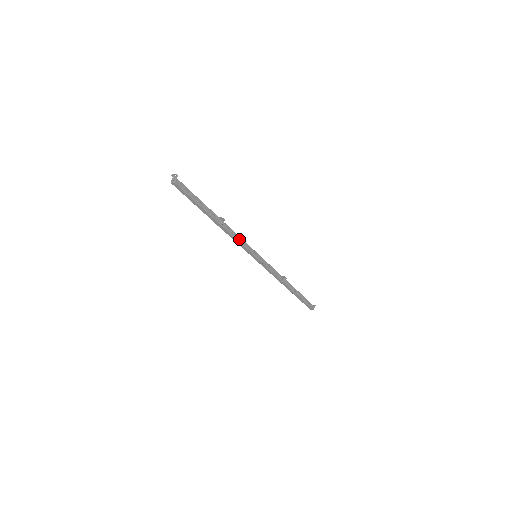
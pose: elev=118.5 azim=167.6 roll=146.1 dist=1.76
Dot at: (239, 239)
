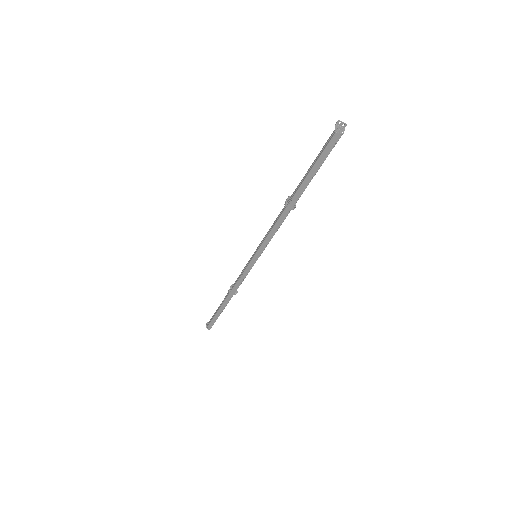
Dot at: (274, 231)
